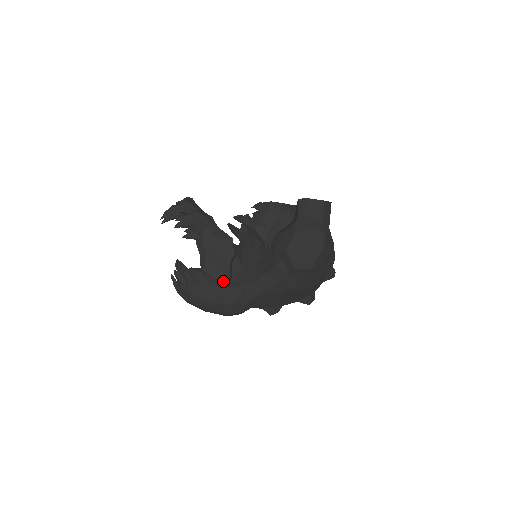
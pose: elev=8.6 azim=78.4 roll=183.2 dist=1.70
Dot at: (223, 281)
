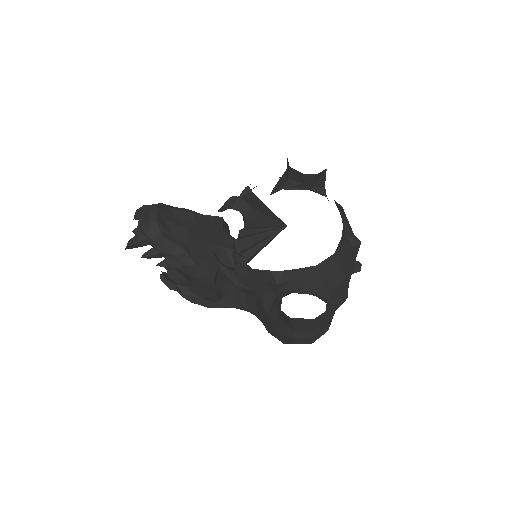
Dot at: (213, 301)
